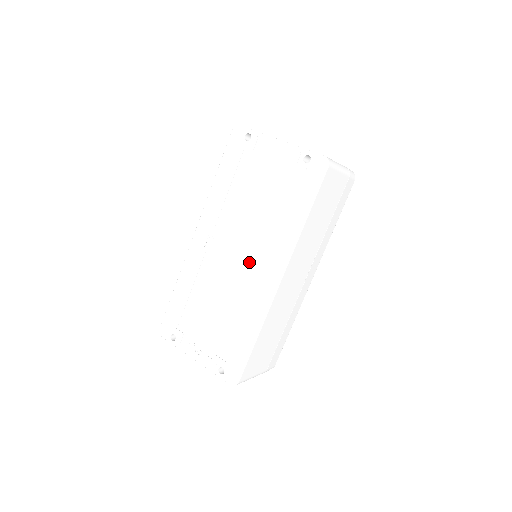
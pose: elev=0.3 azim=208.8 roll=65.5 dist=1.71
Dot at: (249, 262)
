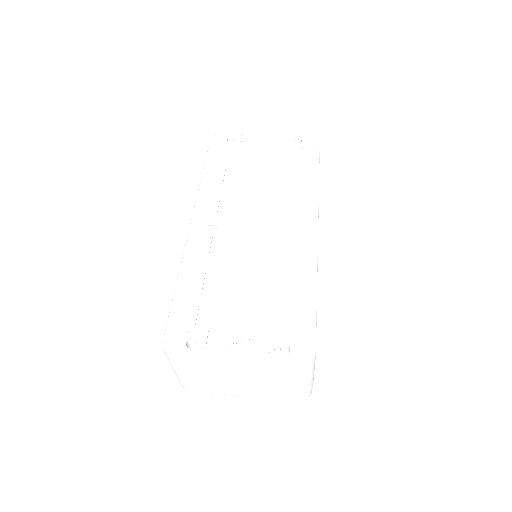
Dot at: (274, 225)
